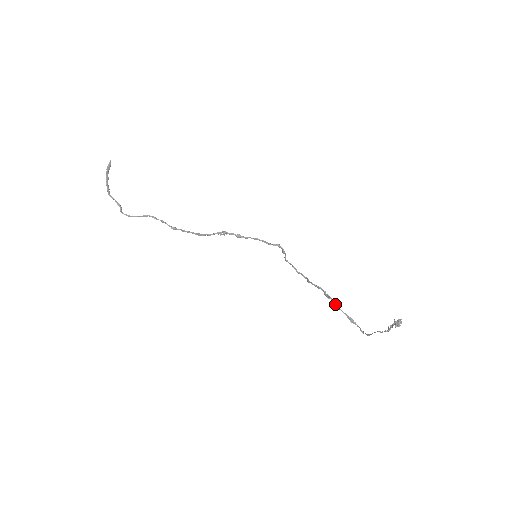
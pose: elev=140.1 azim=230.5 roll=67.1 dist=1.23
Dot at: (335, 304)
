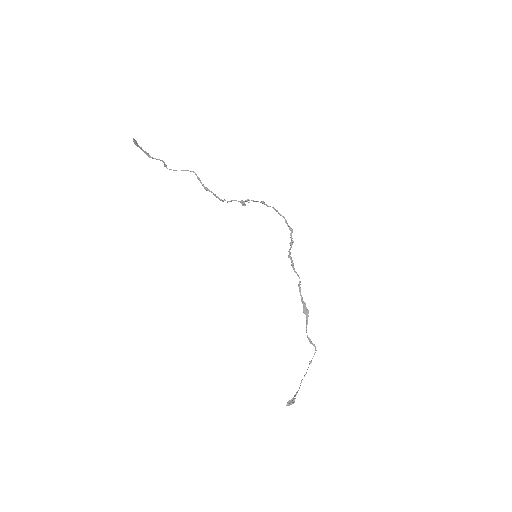
Dot at: (306, 320)
